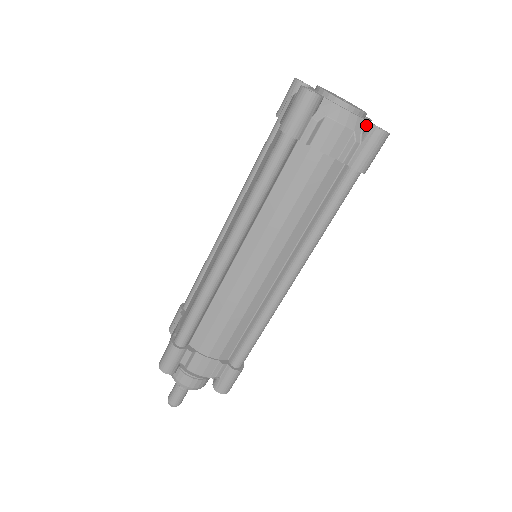
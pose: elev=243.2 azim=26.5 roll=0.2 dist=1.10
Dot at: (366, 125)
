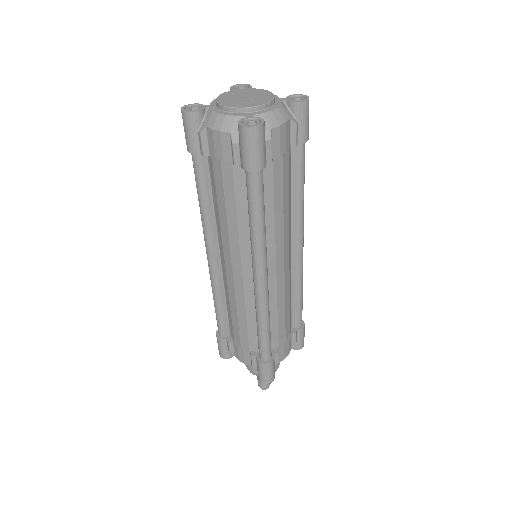
Dot at: (290, 105)
